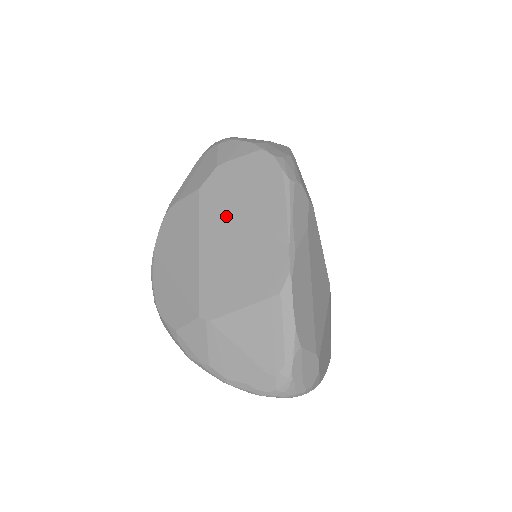
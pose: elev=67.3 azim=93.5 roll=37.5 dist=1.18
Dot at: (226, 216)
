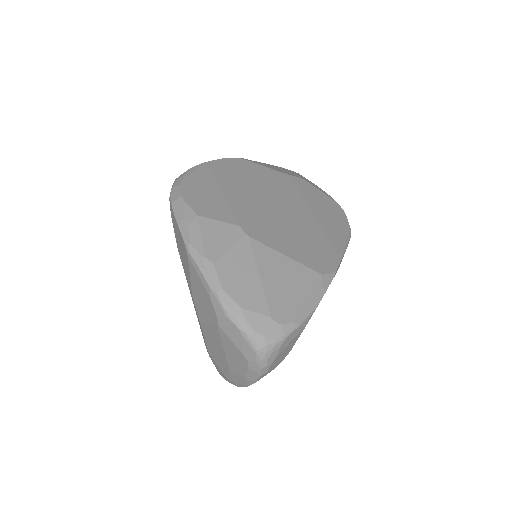
Dot at: (298, 203)
